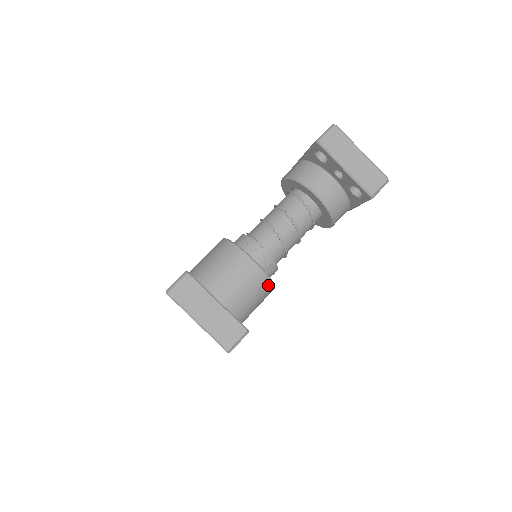
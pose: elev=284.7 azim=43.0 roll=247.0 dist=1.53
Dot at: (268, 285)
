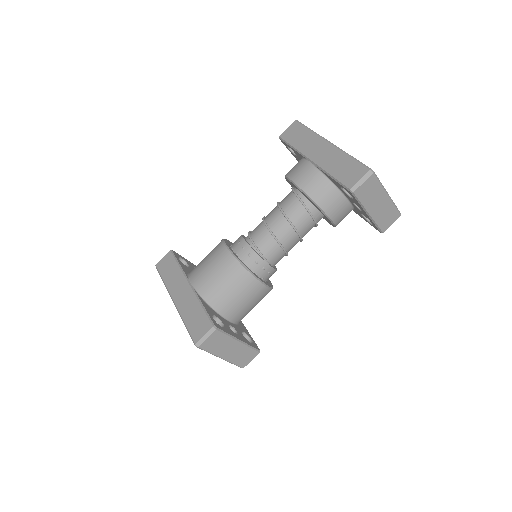
Dot at: occluded
